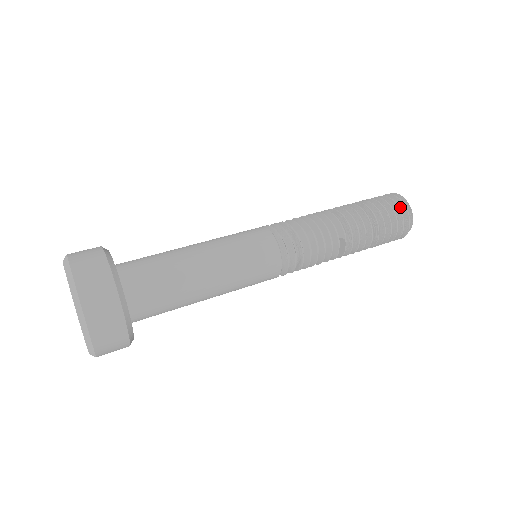
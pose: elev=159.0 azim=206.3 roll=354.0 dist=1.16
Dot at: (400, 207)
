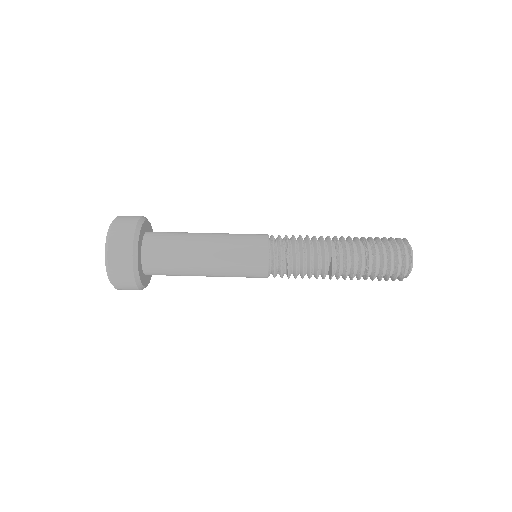
Dot at: (400, 245)
